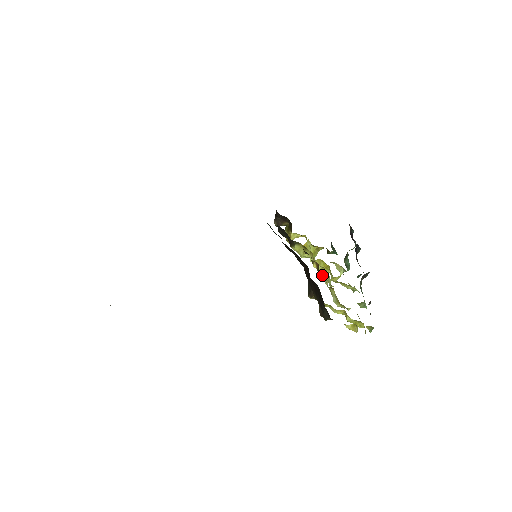
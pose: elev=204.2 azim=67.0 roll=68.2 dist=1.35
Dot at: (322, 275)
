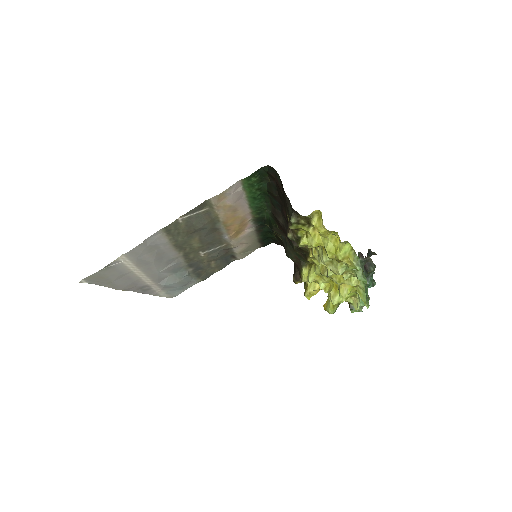
Dot at: occluded
